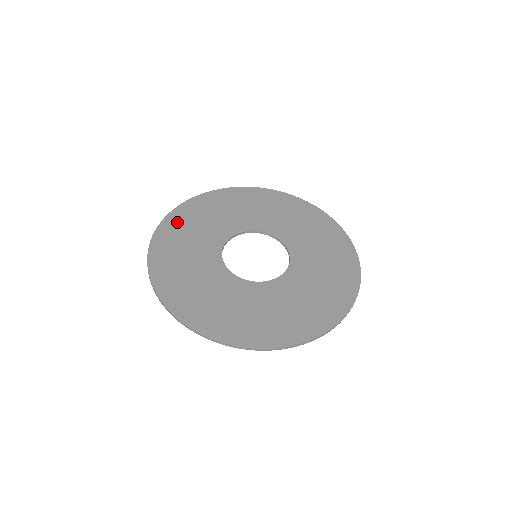
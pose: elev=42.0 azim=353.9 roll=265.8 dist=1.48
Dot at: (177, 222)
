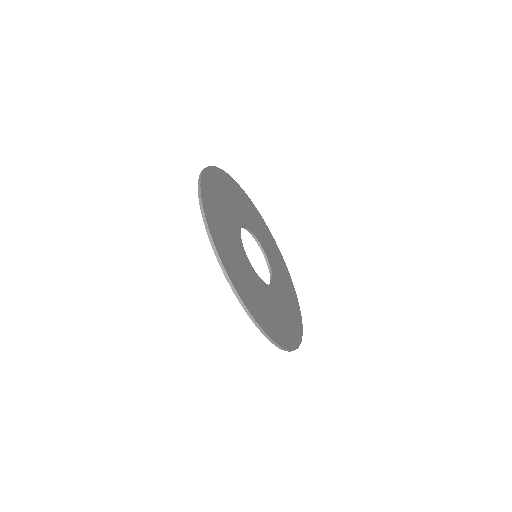
Dot at: (245, 197)
